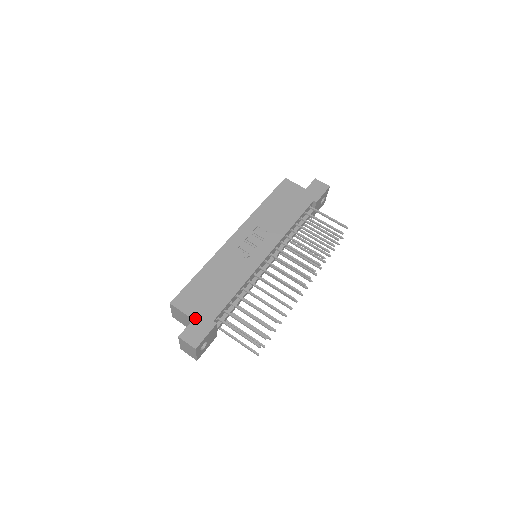
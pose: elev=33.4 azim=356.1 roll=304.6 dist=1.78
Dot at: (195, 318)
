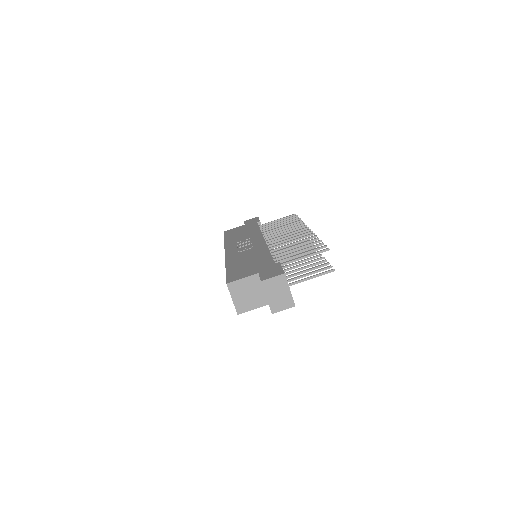
Dot at: (259, 272)
